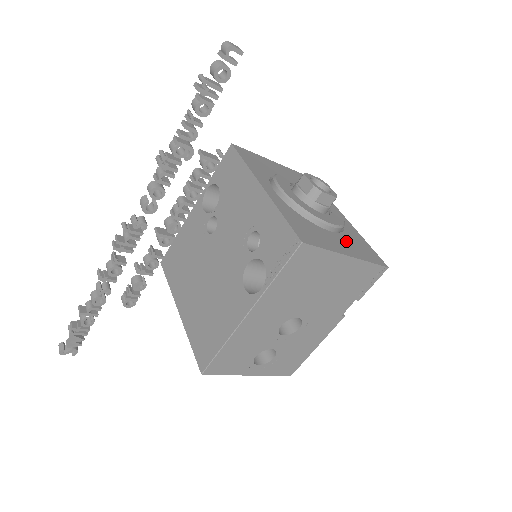
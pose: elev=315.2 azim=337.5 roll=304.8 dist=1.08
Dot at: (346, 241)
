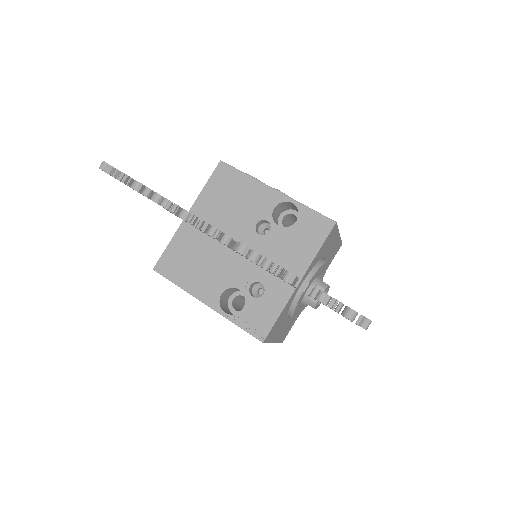
Dot at: (287, 326)
